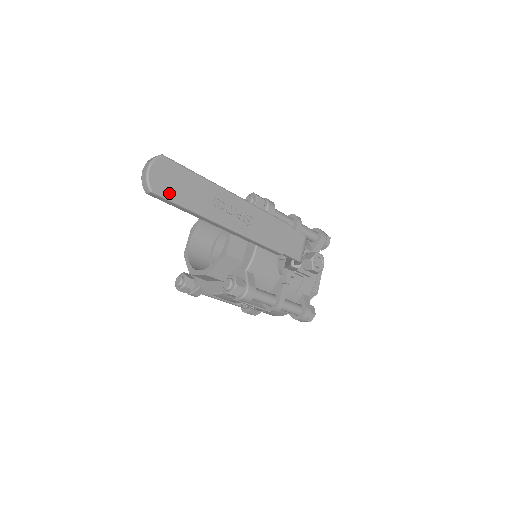
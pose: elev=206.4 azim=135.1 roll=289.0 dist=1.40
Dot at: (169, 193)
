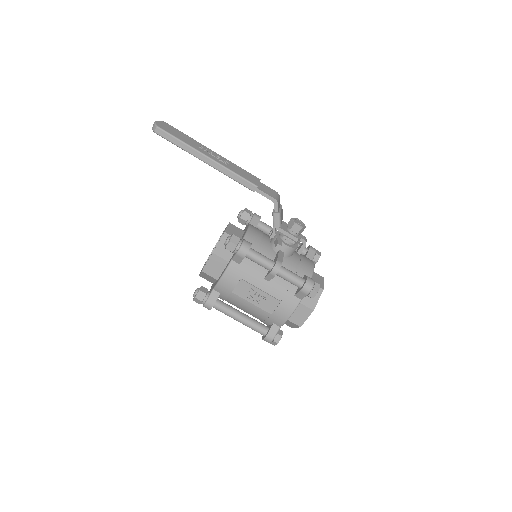
Dot at: (168, 131)
